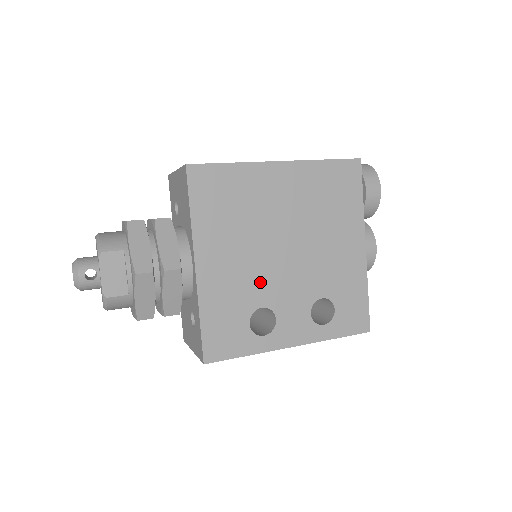
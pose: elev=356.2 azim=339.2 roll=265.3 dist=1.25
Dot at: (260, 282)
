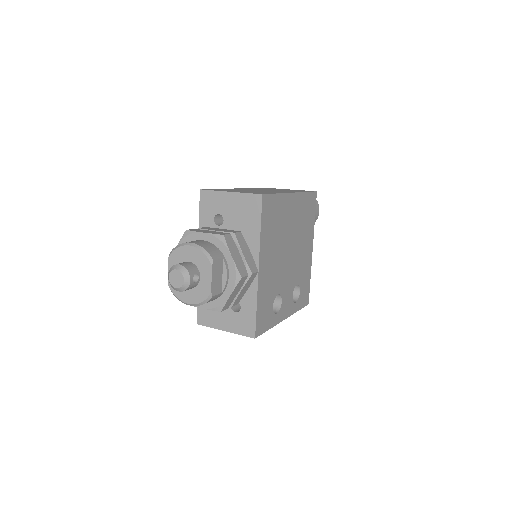
Dot at: (279, 277)
